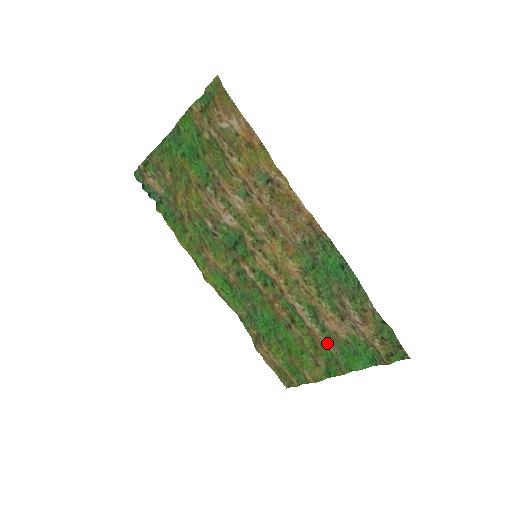
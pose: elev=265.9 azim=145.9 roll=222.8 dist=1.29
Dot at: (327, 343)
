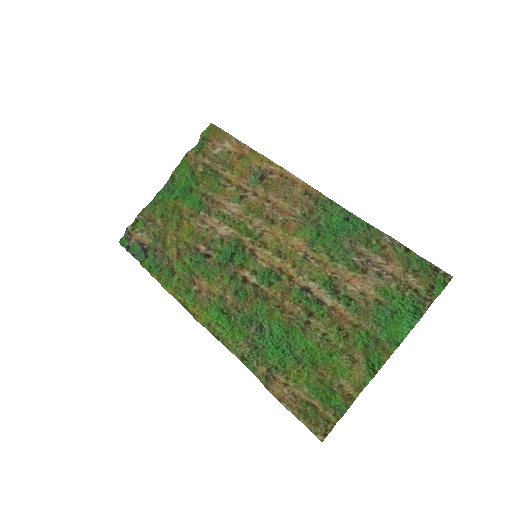
Dot at: (357, 320)
